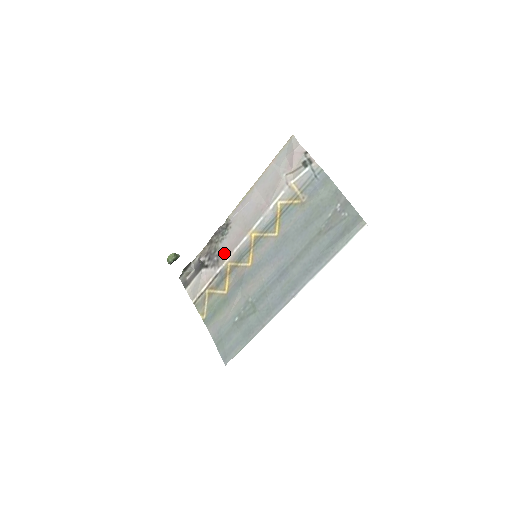
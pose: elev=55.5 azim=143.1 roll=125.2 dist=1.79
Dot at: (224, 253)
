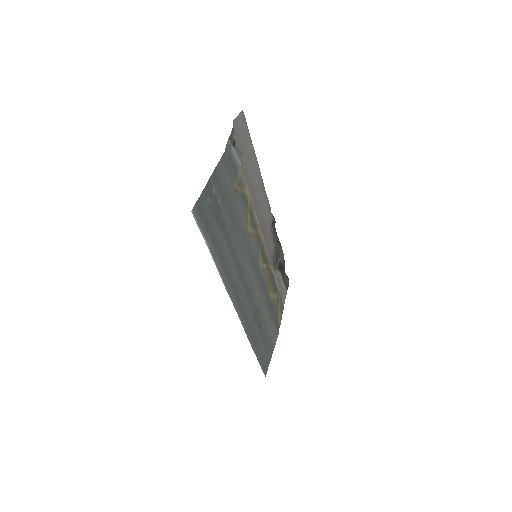
Dot at: (271, 253)
